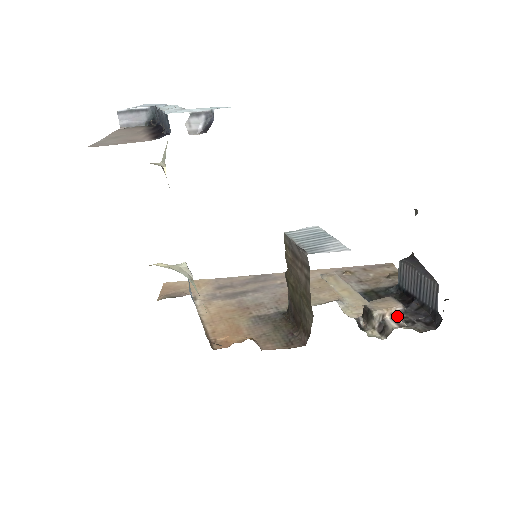
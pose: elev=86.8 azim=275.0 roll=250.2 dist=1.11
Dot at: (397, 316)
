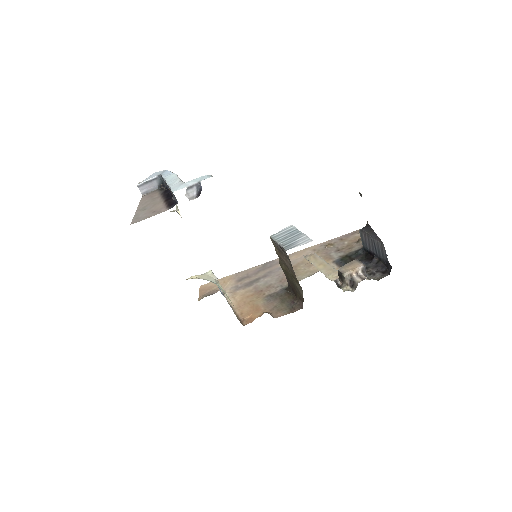
Dot at: (361, 273)
